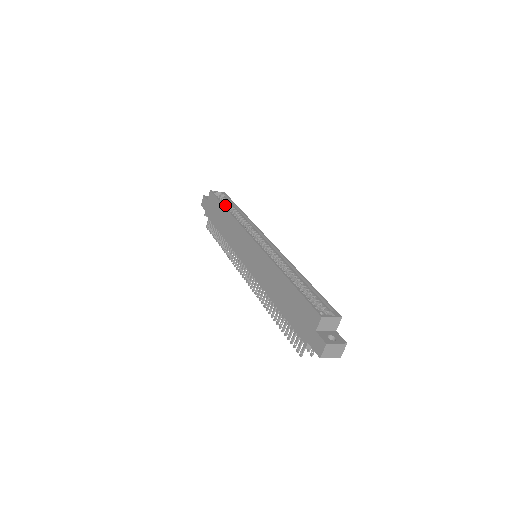
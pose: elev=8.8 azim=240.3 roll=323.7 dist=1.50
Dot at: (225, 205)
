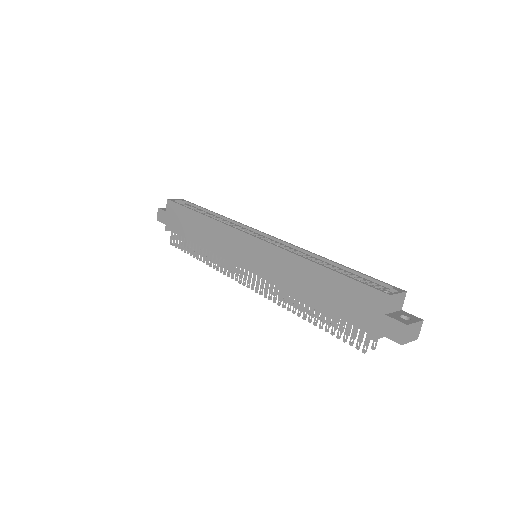
Dot at: occluded
